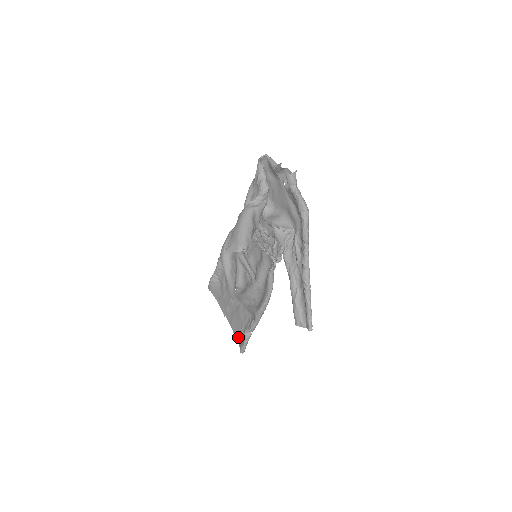
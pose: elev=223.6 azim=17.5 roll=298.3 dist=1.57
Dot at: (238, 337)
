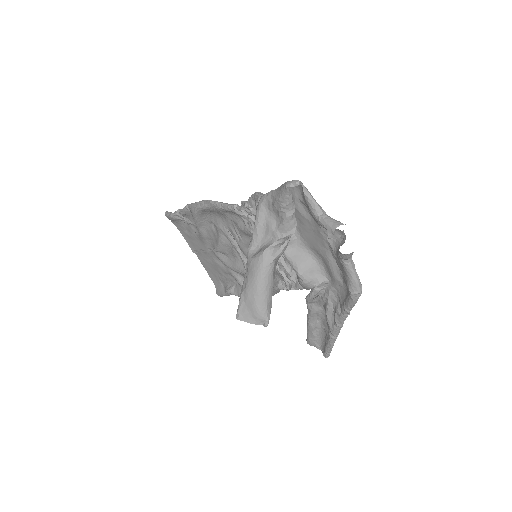
Dot at: (214, 280)
